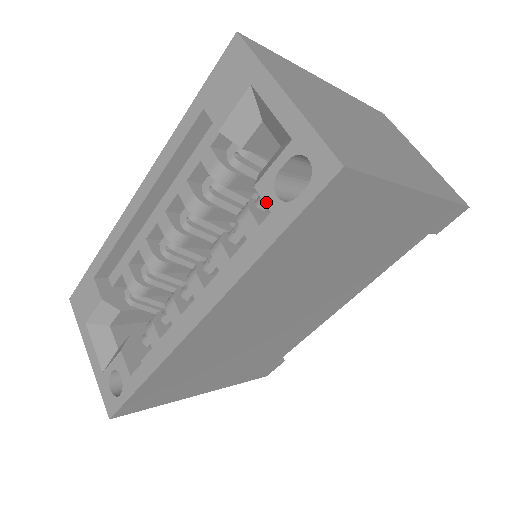
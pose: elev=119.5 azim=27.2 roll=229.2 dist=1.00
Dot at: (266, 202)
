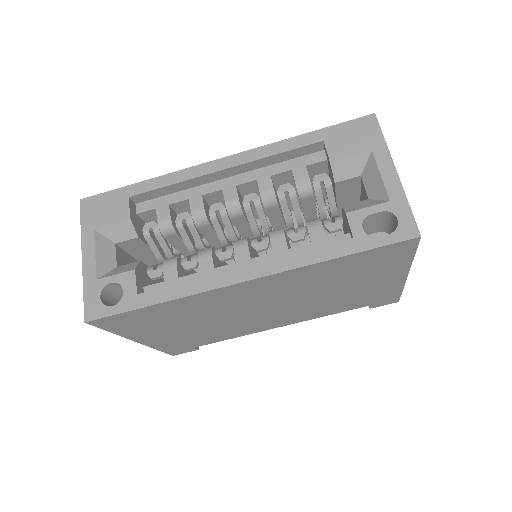
Dot at: (352, 228)
